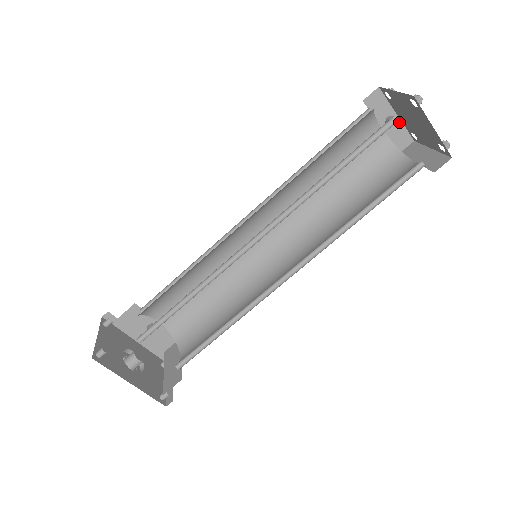
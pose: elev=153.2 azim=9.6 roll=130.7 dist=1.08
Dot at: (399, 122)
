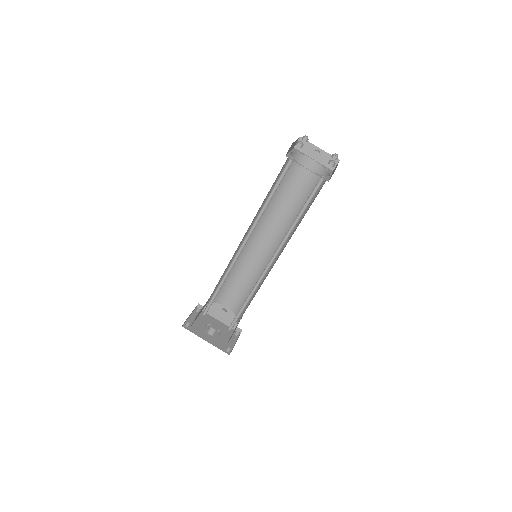
Dot at: (324, 152)
